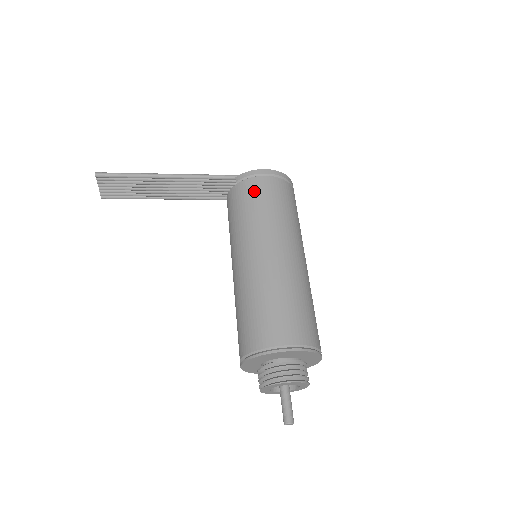
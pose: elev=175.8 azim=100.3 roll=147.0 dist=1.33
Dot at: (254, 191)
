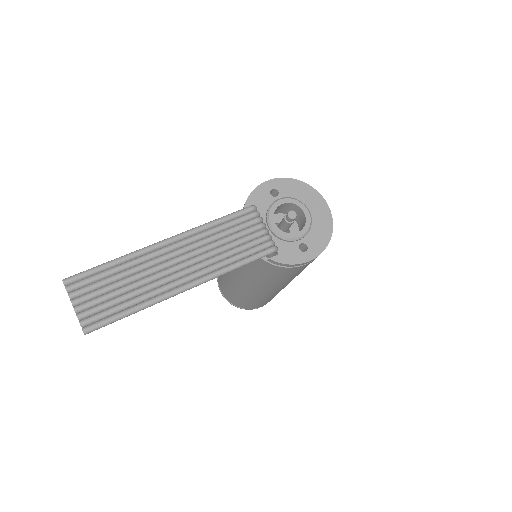
Dot at: (285, 274)
